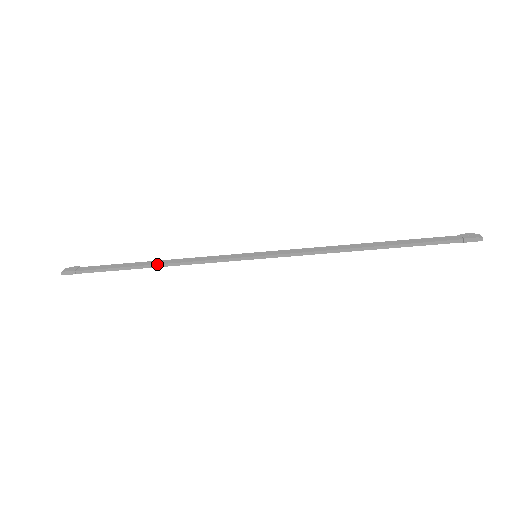
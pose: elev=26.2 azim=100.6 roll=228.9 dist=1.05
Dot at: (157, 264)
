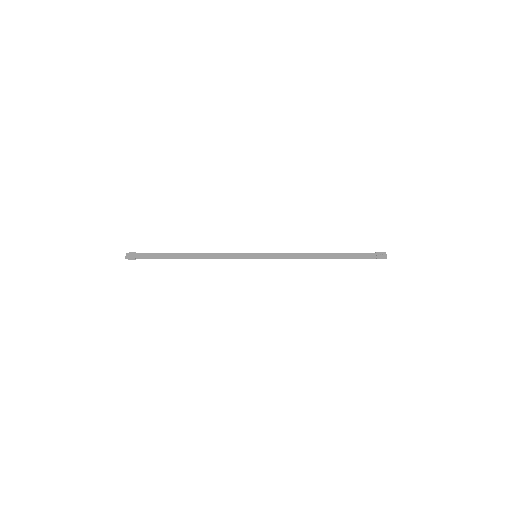
Dot at: (192, 258)
